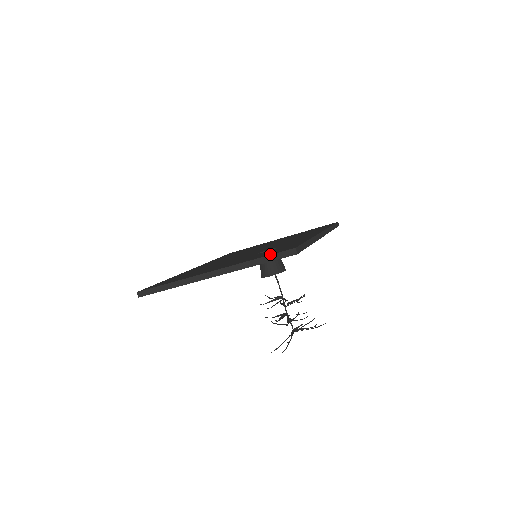
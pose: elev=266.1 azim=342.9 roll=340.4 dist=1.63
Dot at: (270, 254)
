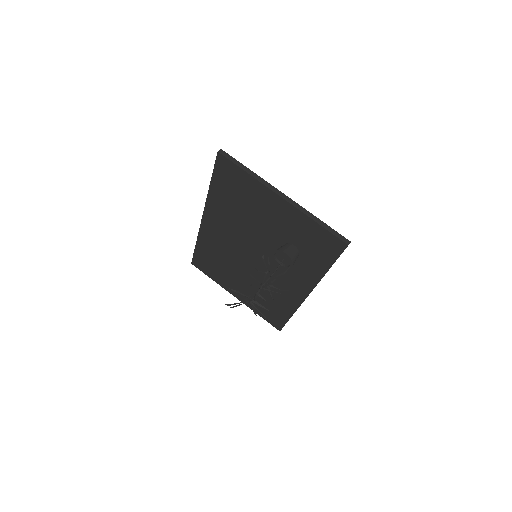
Dot at: (330, 229)
